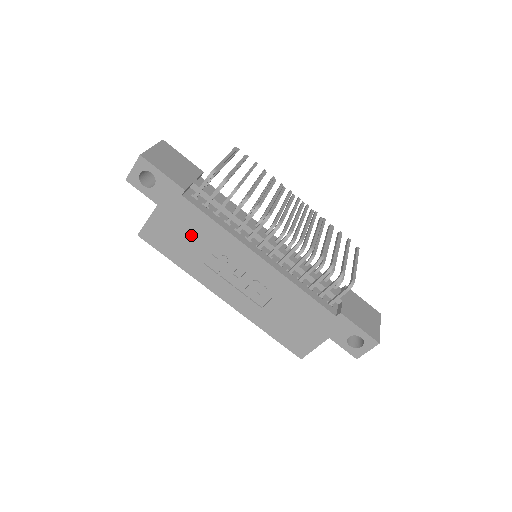
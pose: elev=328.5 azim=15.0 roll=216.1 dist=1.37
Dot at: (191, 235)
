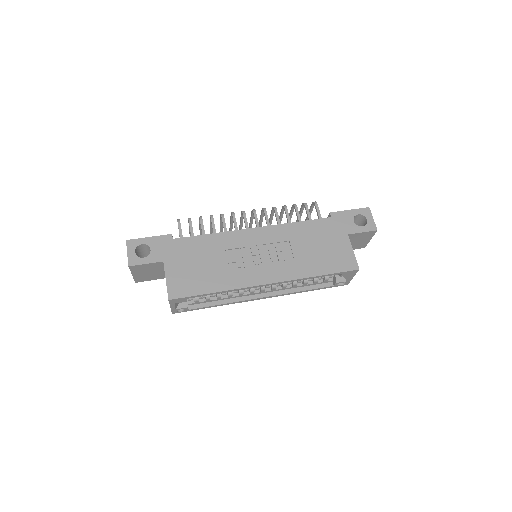
Dot at: (202, 259)
